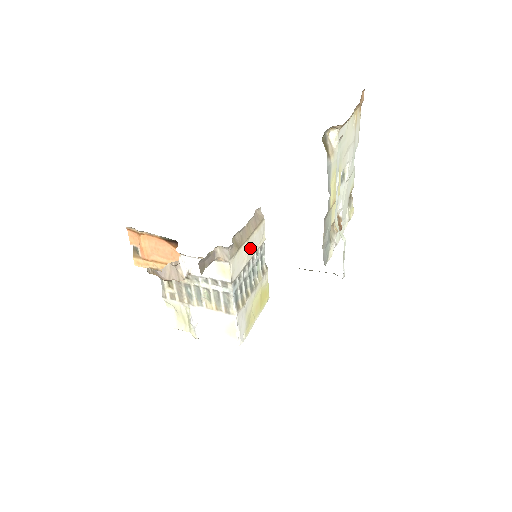
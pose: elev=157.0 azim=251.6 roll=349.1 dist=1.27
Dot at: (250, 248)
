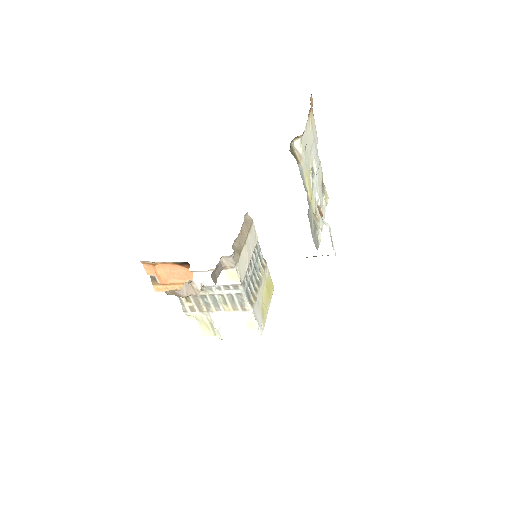
Dot at: (248, 250)
